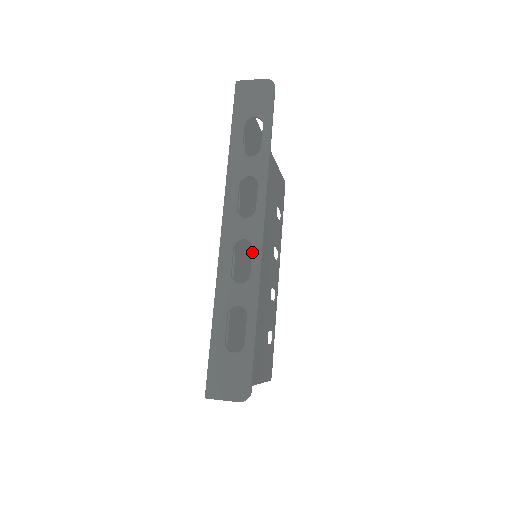
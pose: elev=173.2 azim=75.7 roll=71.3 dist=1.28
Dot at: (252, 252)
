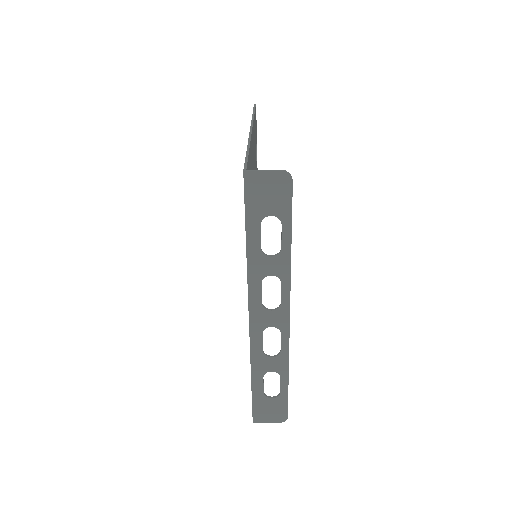
Dot at: occluded
